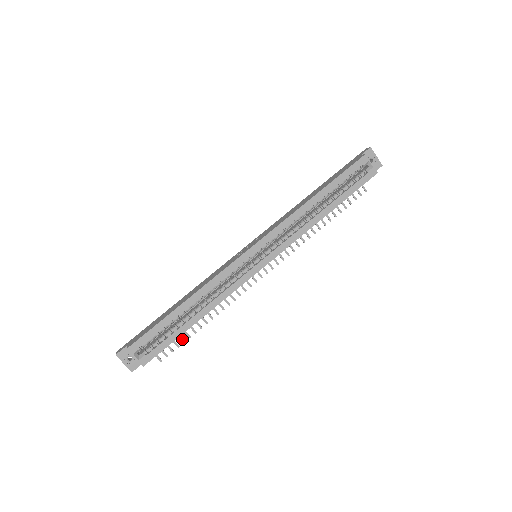
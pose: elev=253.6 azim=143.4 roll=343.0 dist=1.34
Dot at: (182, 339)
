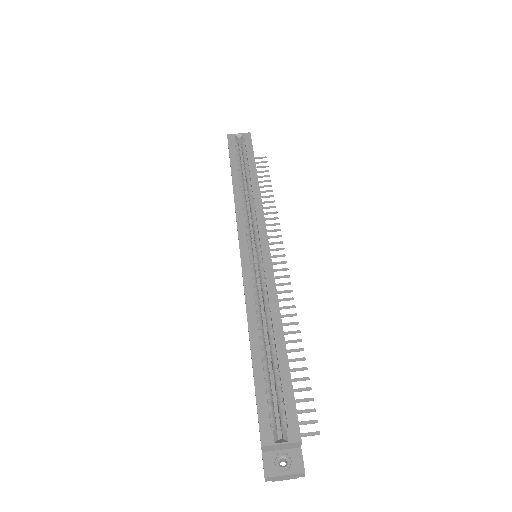
Dot at: (305, 389)
